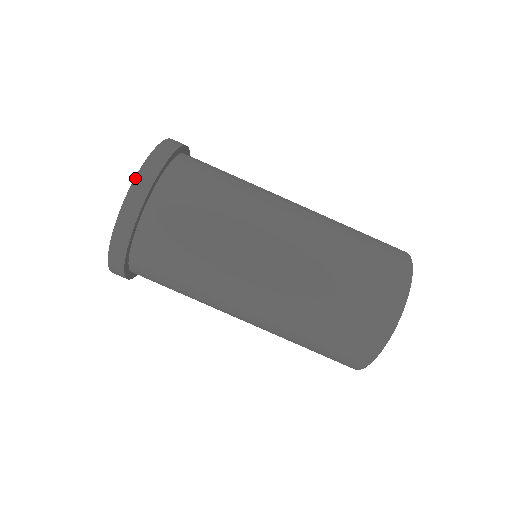
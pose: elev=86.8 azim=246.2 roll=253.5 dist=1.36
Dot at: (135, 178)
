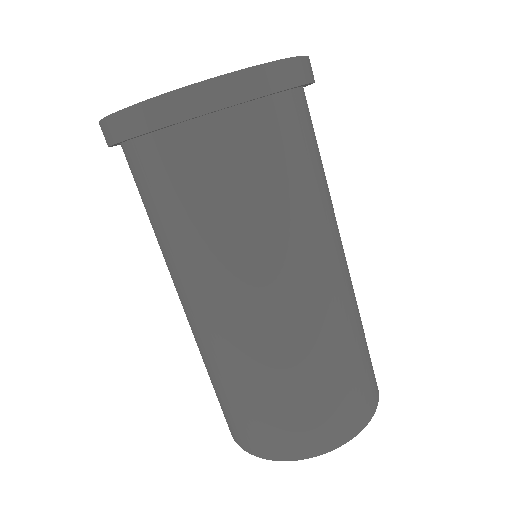
Dot at: (281, 60)
